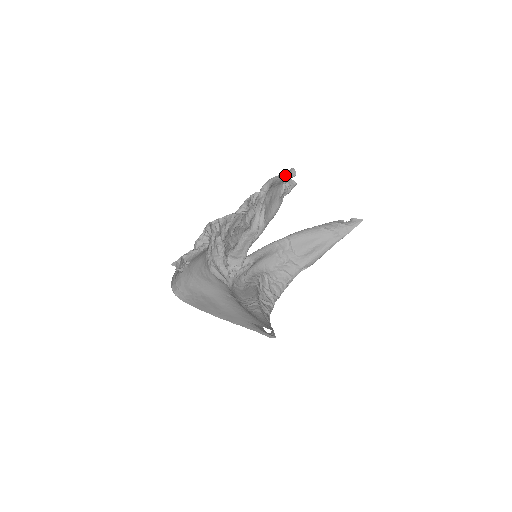
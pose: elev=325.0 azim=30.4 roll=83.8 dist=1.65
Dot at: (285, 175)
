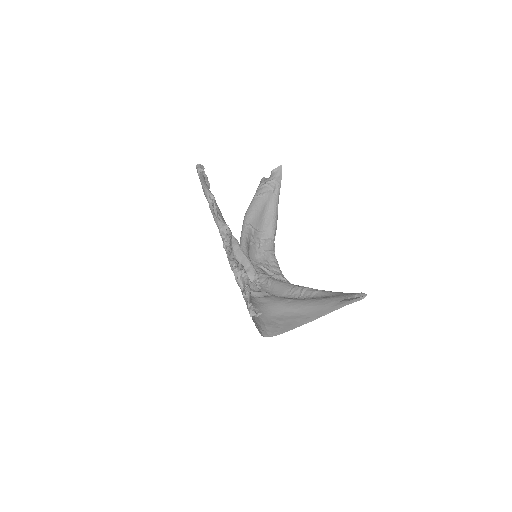
Dot at: (202, 174)
